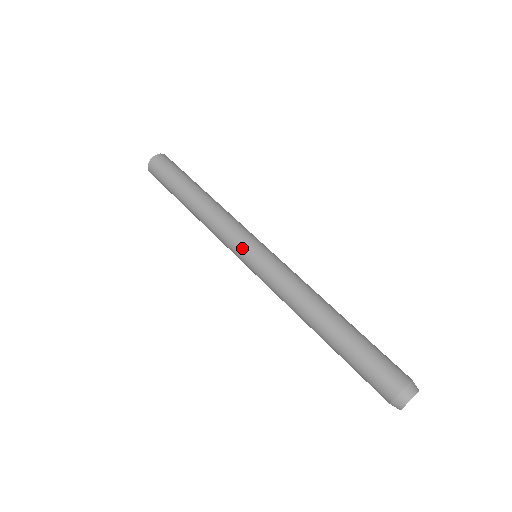
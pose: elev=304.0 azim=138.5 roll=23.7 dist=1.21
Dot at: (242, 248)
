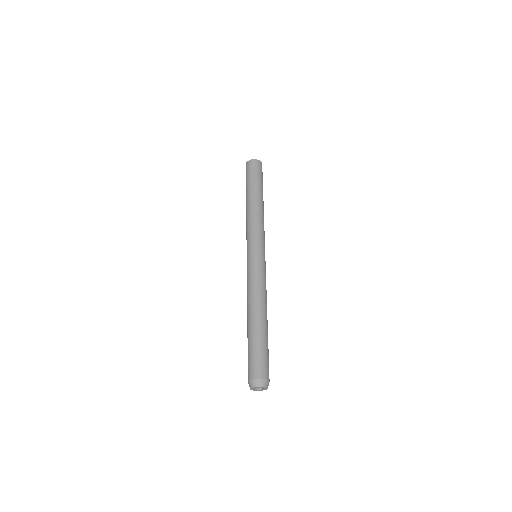
Dot at: (256, 245)
